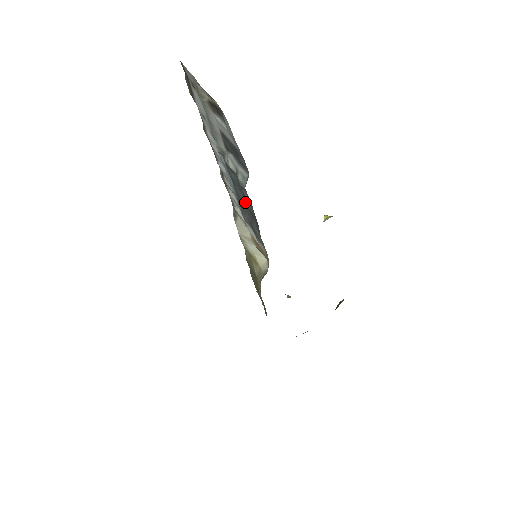
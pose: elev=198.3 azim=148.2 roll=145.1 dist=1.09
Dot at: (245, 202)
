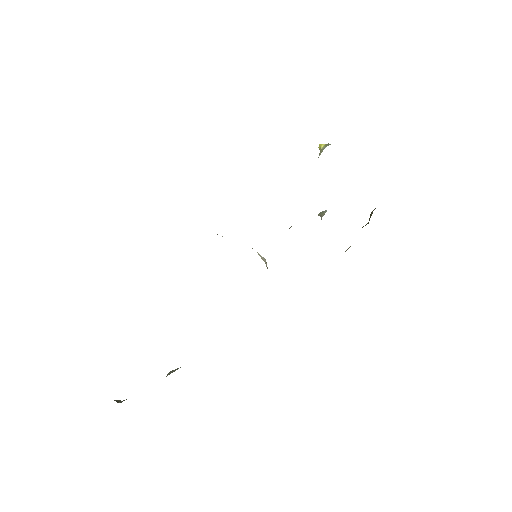
Dot at: occluded
